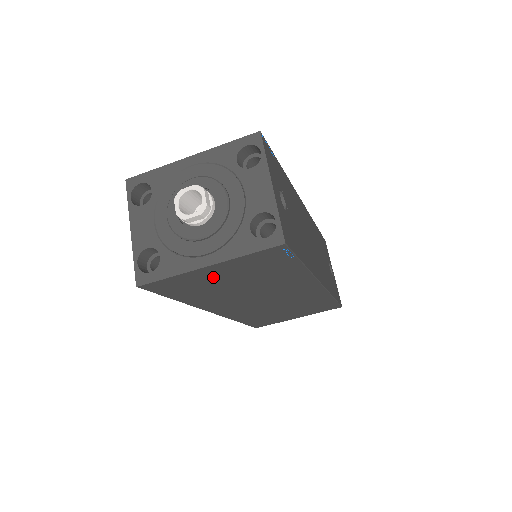
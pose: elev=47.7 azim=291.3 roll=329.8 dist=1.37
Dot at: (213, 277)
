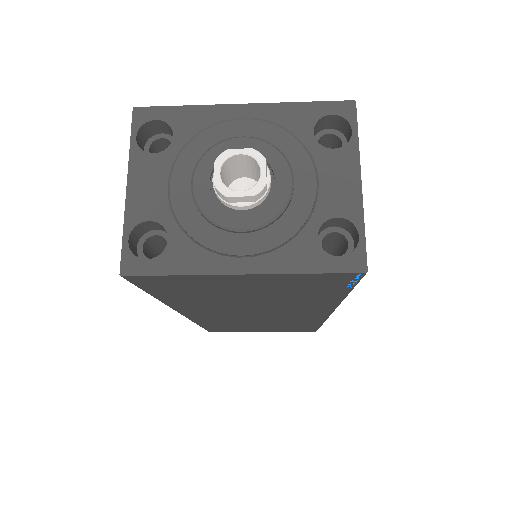
Dot at: (231, 285)
